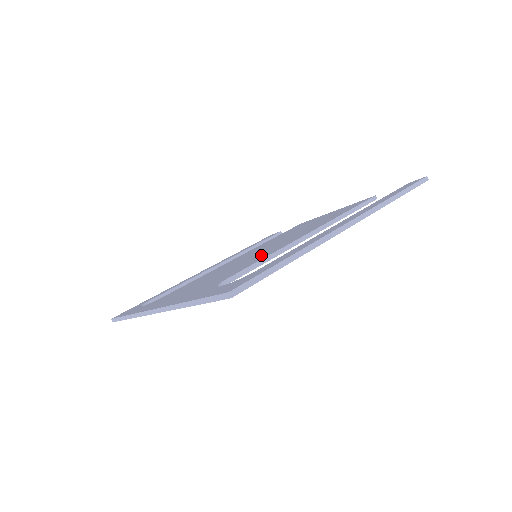
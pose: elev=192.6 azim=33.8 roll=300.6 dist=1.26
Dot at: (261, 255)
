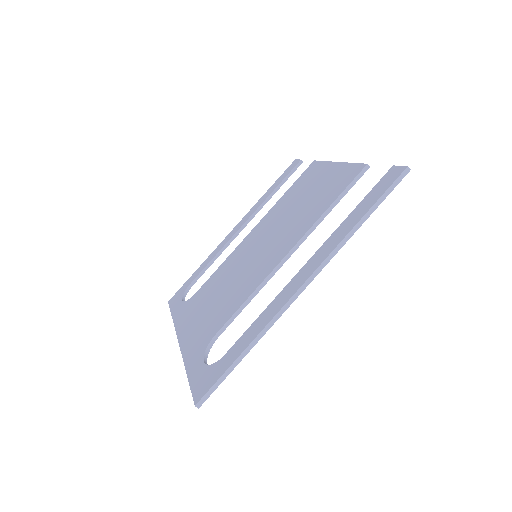
Dot at: (250, 279)
